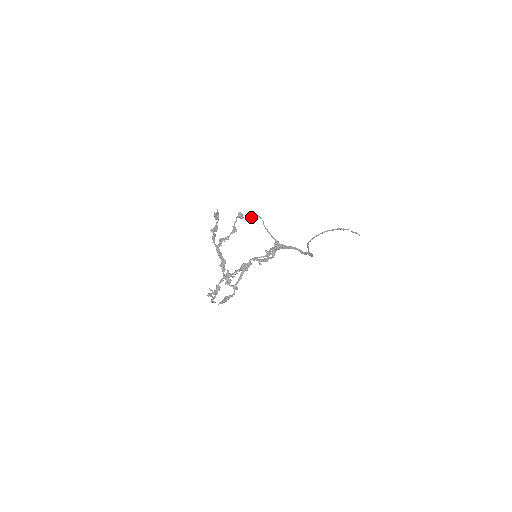
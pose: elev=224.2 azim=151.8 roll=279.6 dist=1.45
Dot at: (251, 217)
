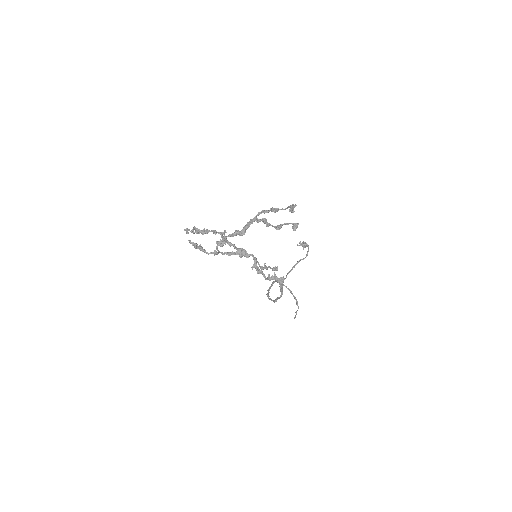
Dot at: (305, 245)
